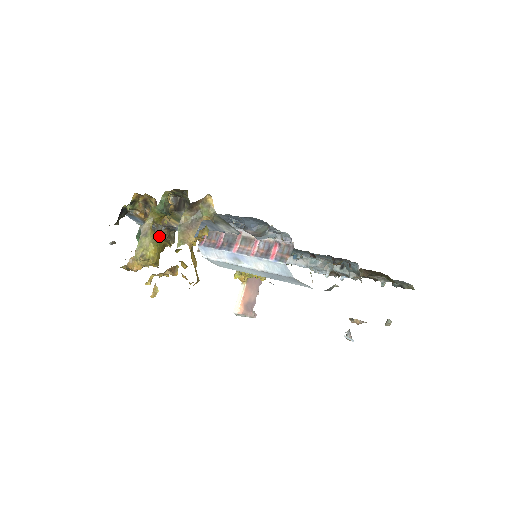
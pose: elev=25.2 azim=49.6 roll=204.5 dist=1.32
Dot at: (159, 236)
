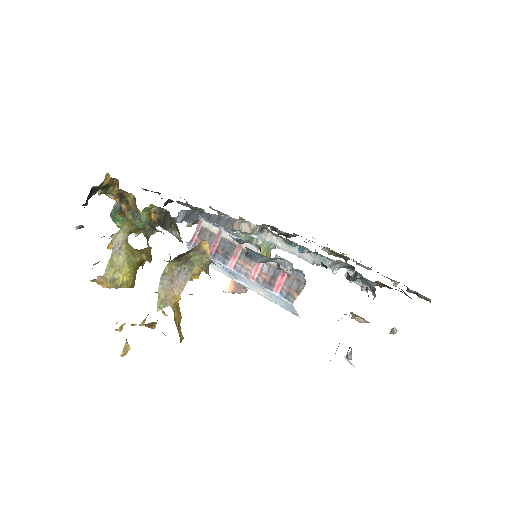
Dot at: occluded
